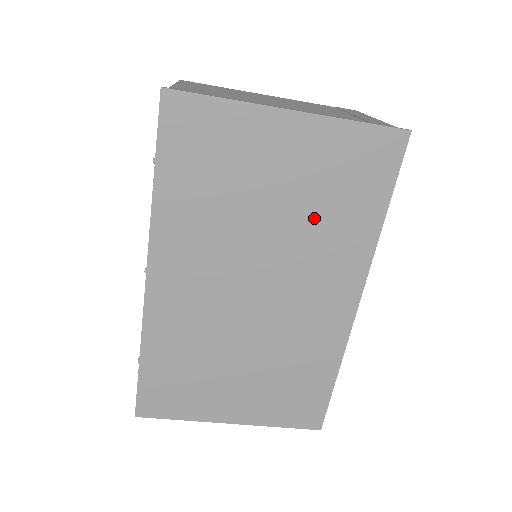
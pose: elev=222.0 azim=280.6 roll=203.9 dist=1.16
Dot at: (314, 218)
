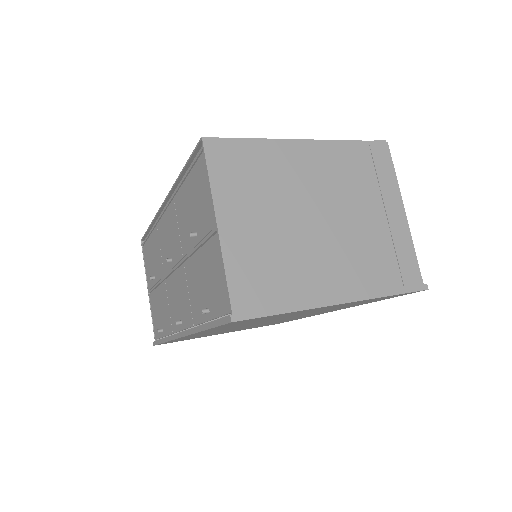
Dot at: occluded
